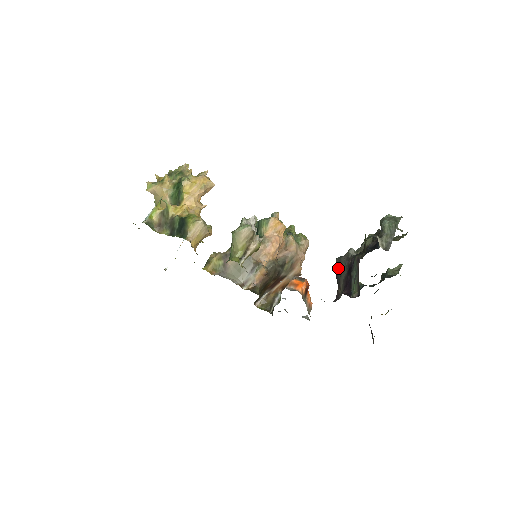
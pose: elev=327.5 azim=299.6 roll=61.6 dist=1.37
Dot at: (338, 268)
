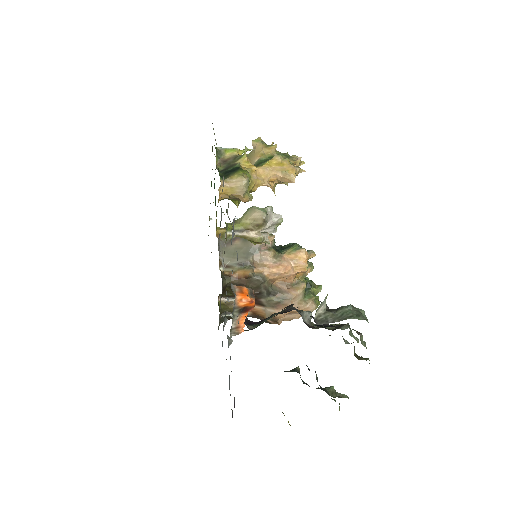
Dot at: occluded
